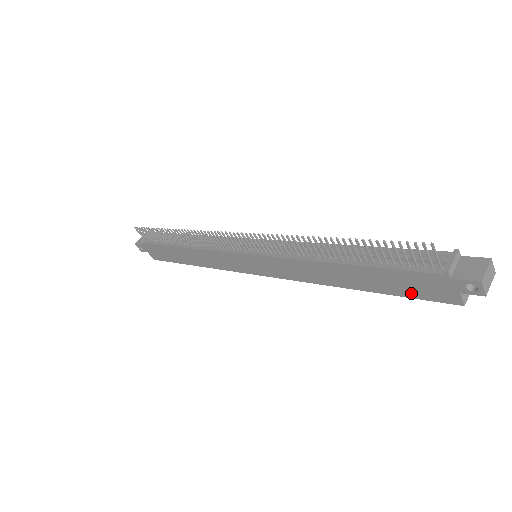
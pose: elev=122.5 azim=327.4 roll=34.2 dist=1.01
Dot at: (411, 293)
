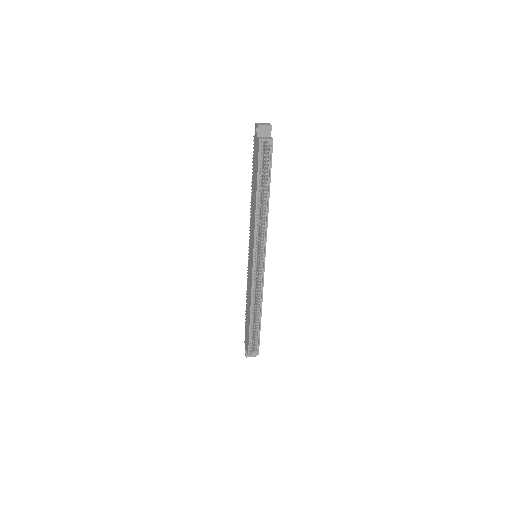
Dot at: (257, 163)
